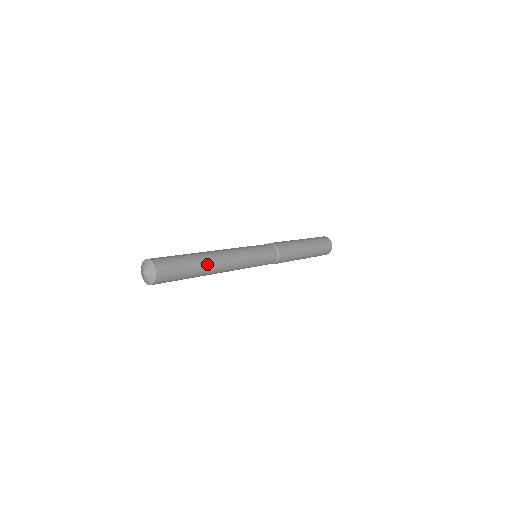
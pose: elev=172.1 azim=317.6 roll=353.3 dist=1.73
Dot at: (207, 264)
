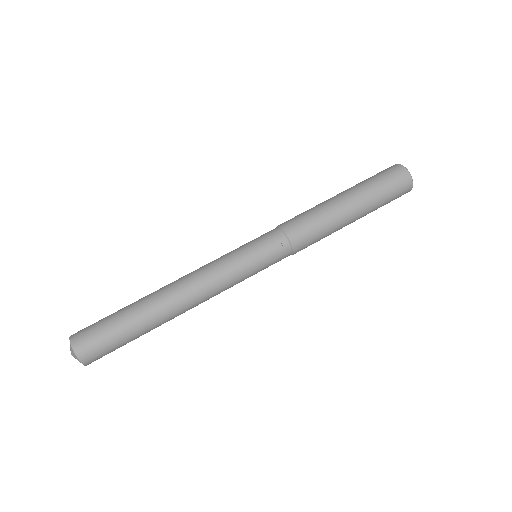
Dot at: (159, 316)
